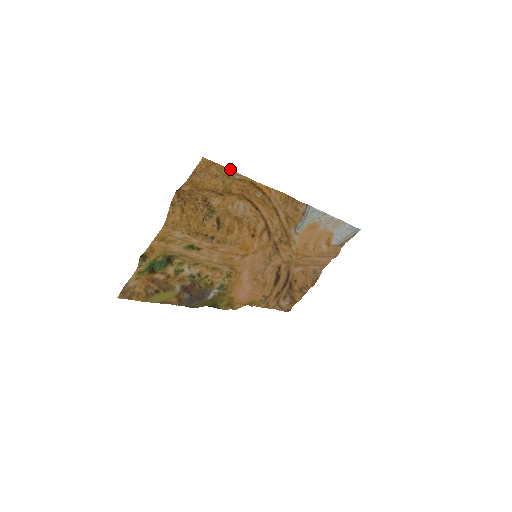
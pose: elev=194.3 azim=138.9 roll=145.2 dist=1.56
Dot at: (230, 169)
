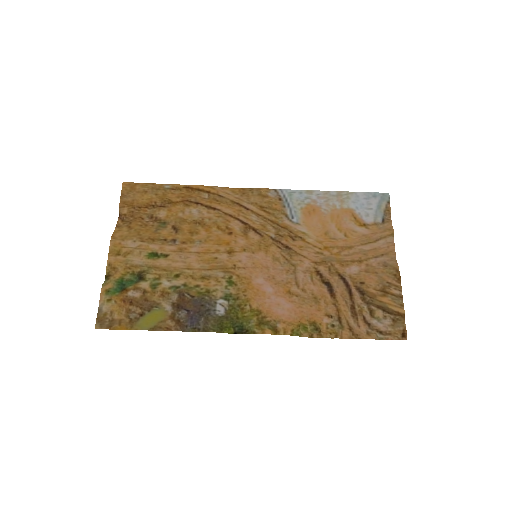
Dot at: (156, 184)
